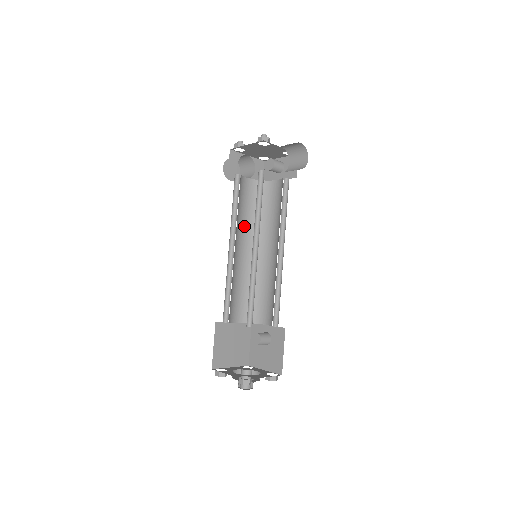
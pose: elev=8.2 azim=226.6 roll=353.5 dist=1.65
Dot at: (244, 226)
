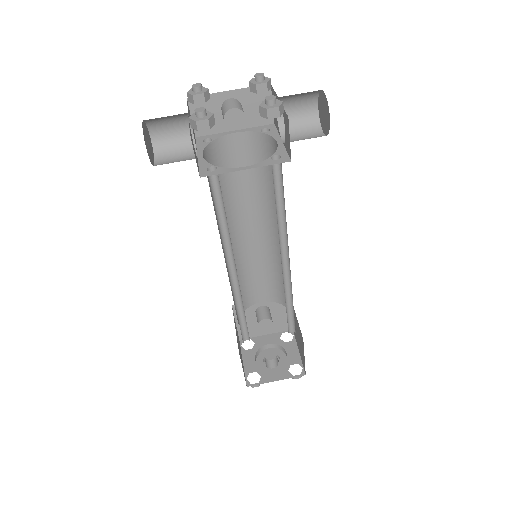
Dot at: occluded
